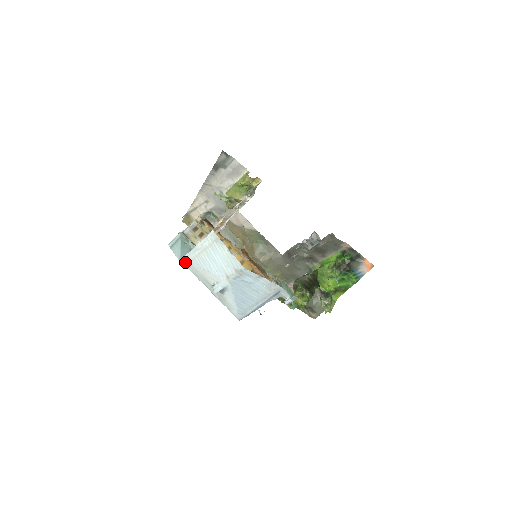
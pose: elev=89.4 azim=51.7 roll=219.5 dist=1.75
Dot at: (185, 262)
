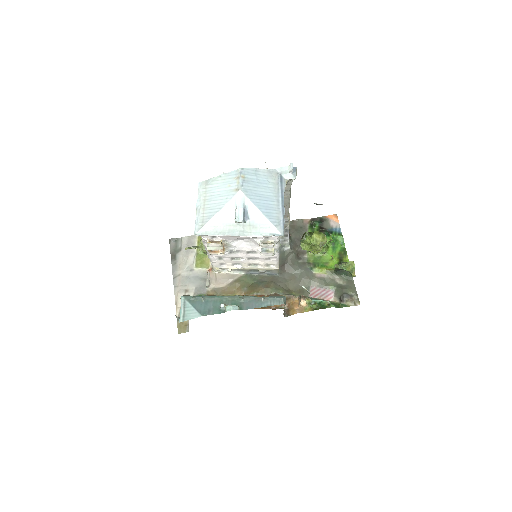
Dot at: (199, 230)
